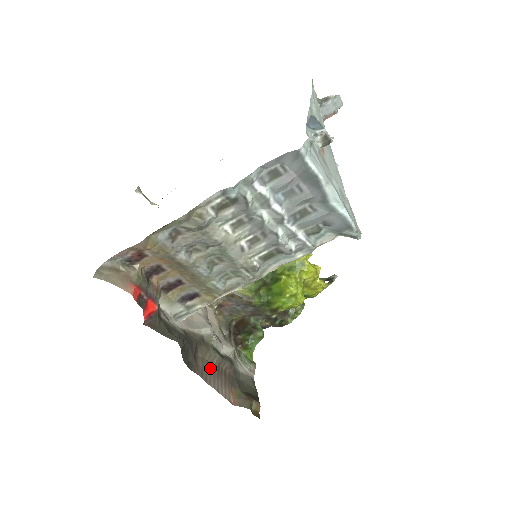
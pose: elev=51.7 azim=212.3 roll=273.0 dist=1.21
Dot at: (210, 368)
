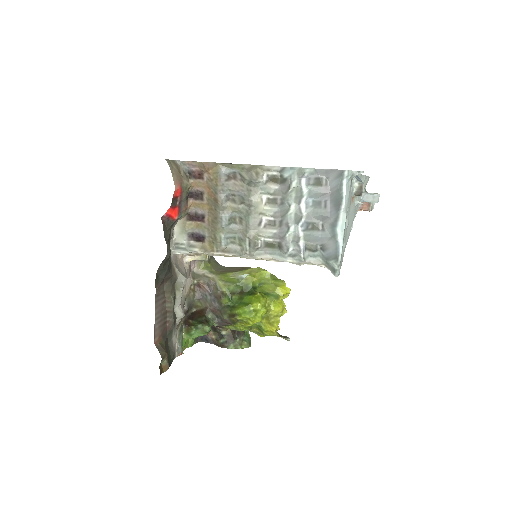
Dot at: (163, 303)
